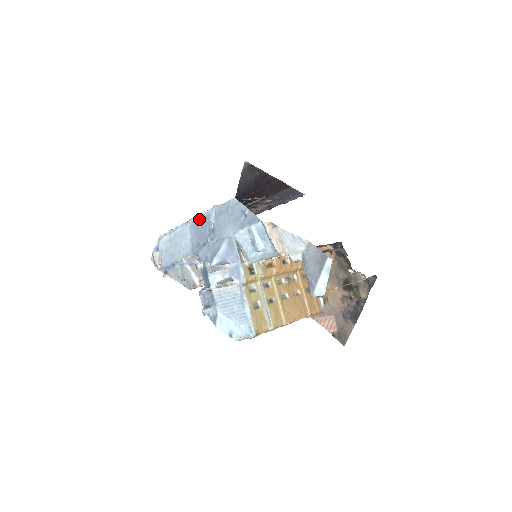
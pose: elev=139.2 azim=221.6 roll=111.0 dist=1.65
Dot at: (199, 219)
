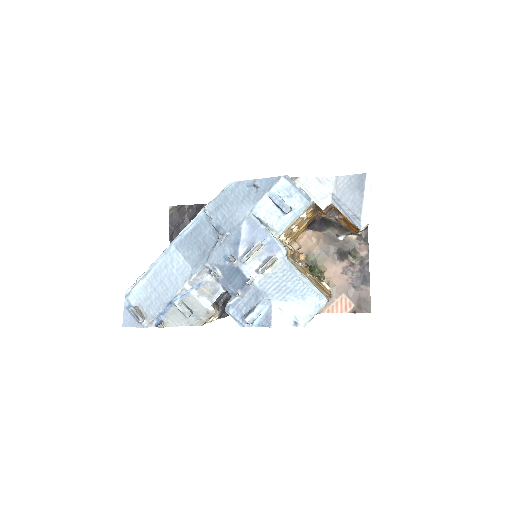
Dot at: (187, 233)
